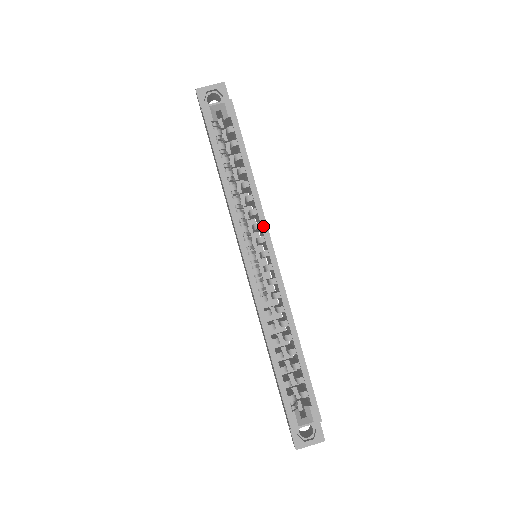
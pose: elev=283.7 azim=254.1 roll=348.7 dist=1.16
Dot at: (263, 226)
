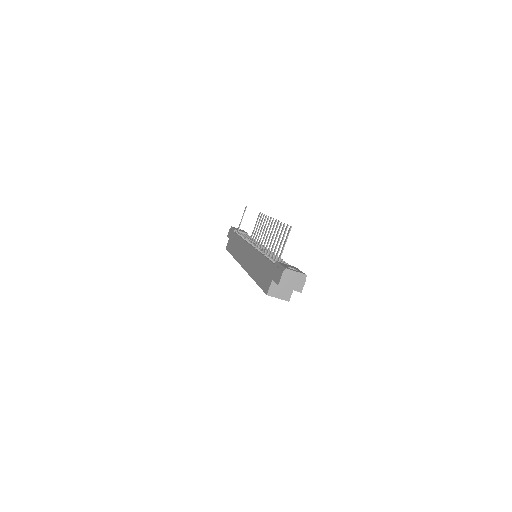
Dot at: occluded
